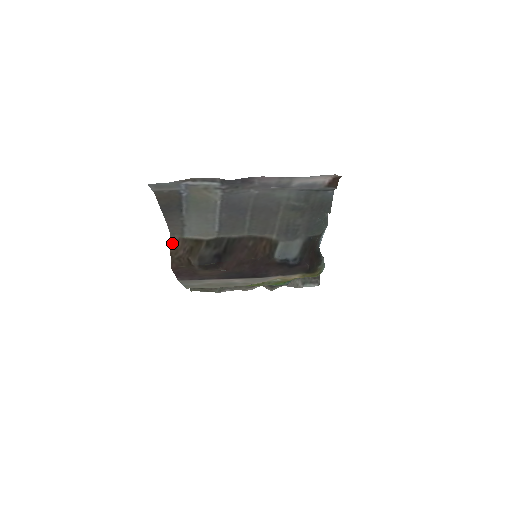
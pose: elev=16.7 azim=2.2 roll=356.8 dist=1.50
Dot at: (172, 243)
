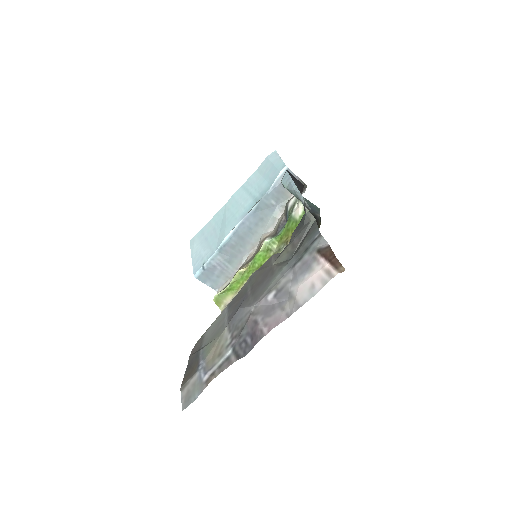
Dot at: occluded
